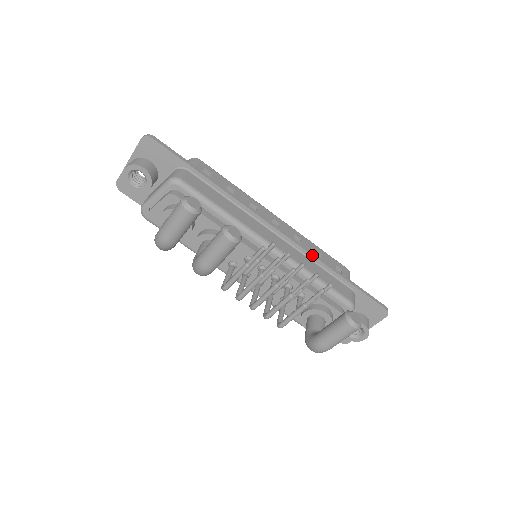
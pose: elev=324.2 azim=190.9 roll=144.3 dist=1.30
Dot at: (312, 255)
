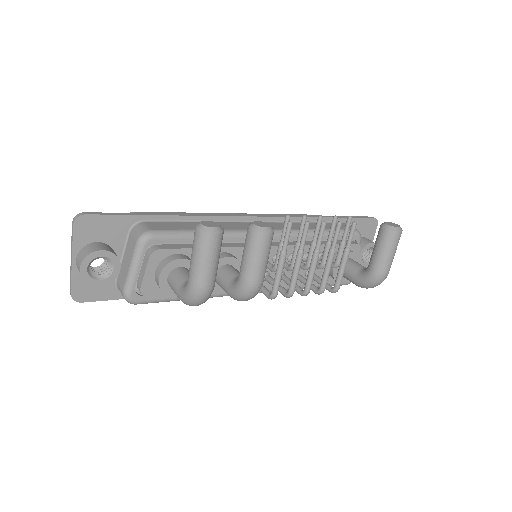
Dot at: (297, 217)
